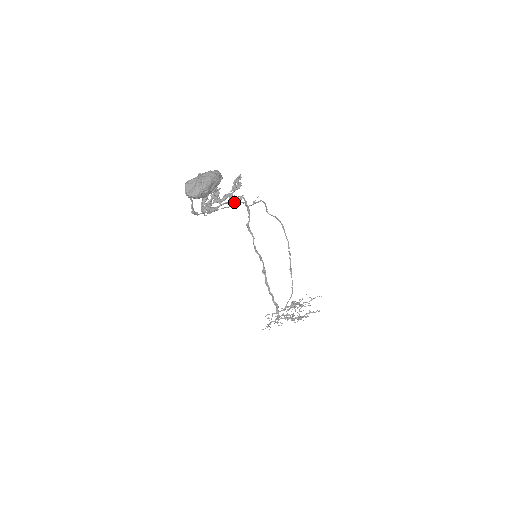
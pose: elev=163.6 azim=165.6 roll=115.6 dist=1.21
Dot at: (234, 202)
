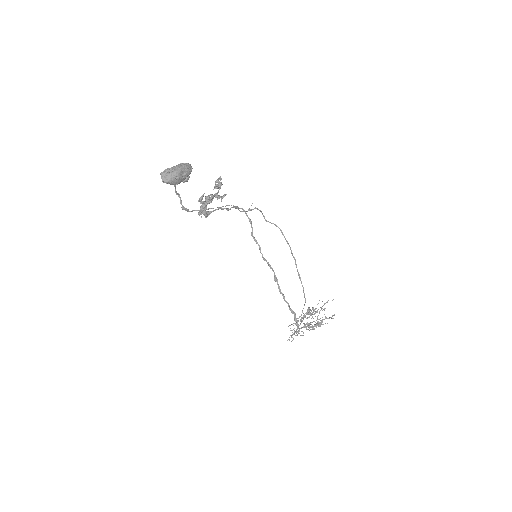
Dot at: (230, 209)
